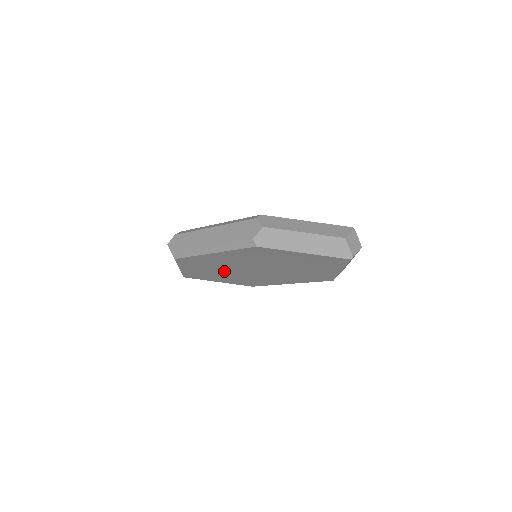
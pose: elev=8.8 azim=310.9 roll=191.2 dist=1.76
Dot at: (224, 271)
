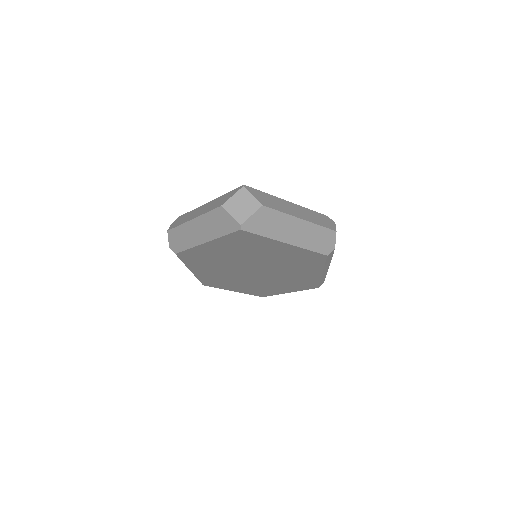
Dot at: (253, 282)
